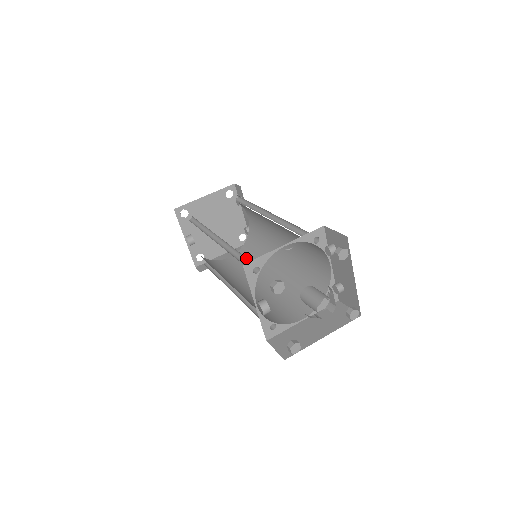
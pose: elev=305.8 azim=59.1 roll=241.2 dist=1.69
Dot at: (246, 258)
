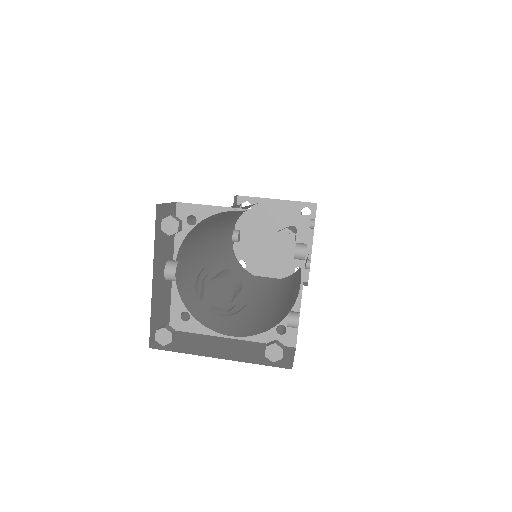
Dot at: occluded
